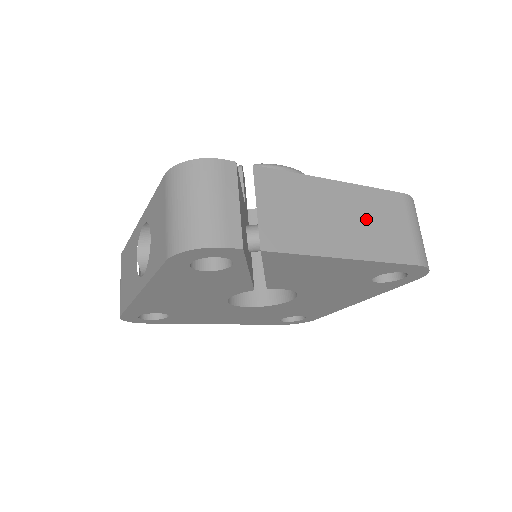
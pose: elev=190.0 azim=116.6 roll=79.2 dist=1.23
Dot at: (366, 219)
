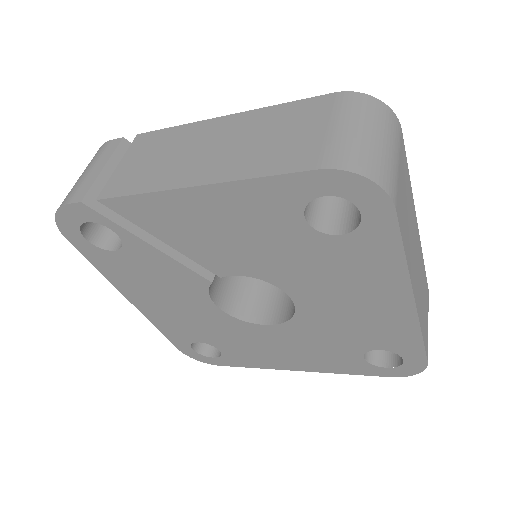
Dot at: (249, 139)
